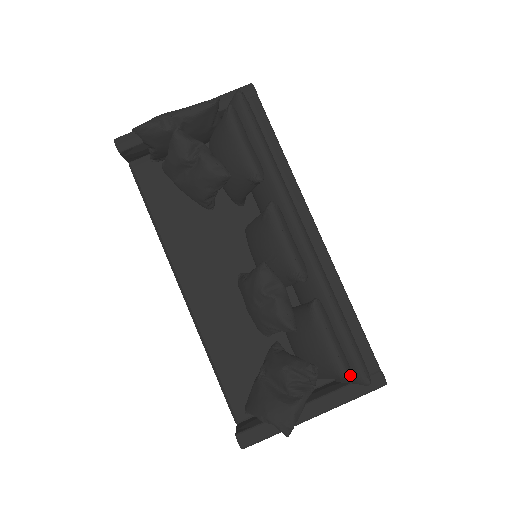
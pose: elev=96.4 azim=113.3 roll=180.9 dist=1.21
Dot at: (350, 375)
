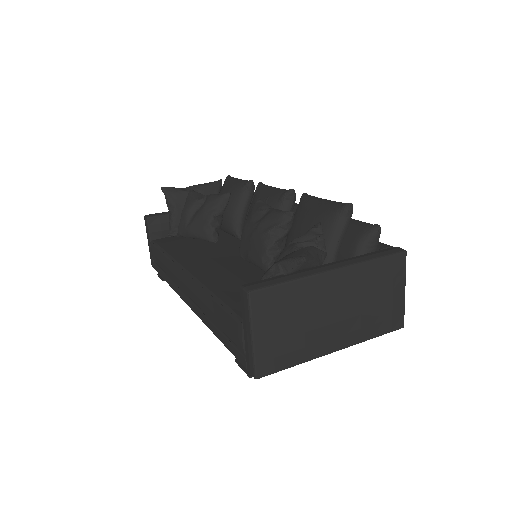
Dot at: (350, 204)
